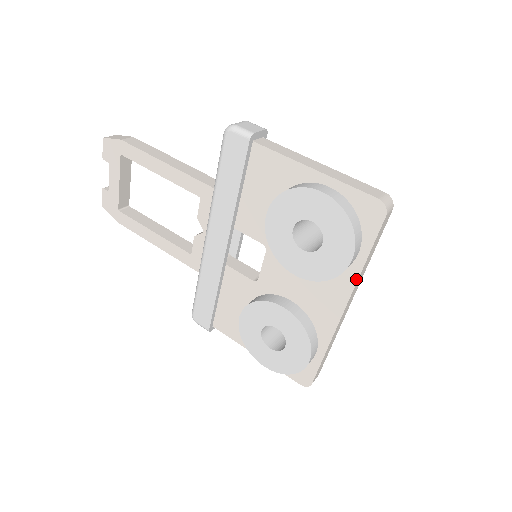
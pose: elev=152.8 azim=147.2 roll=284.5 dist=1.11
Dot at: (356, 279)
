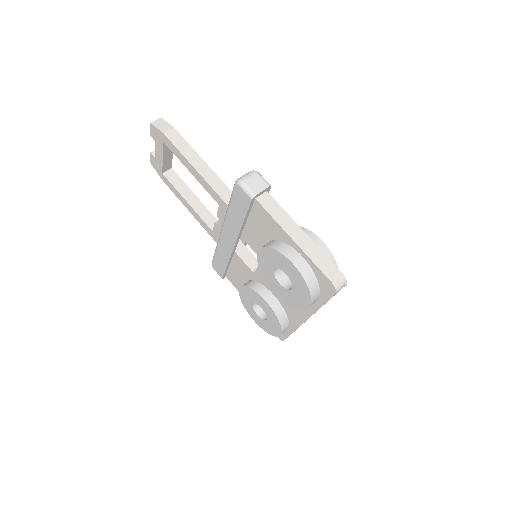
Dot at: (314, 311)
